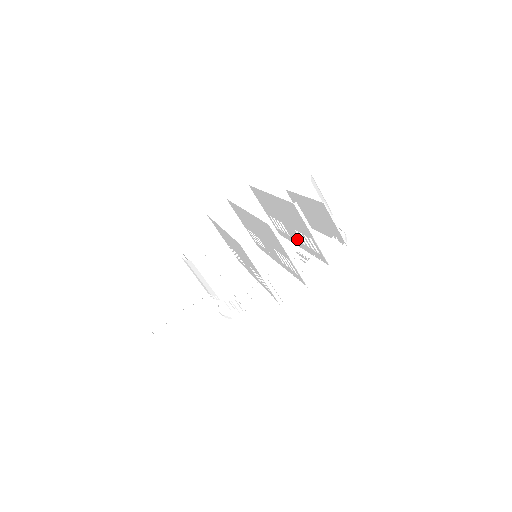
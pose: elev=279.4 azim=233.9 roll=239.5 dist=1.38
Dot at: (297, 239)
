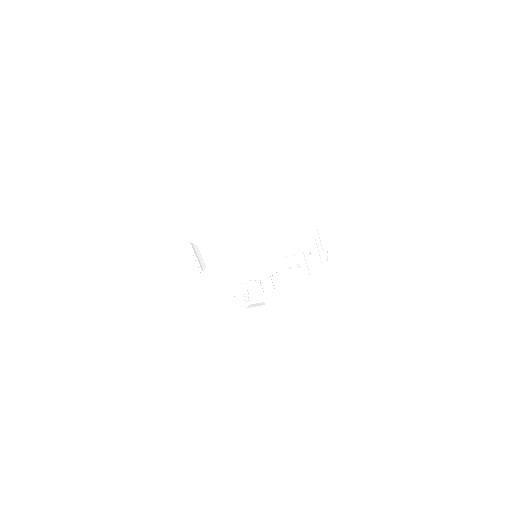
Dot at: occluded
